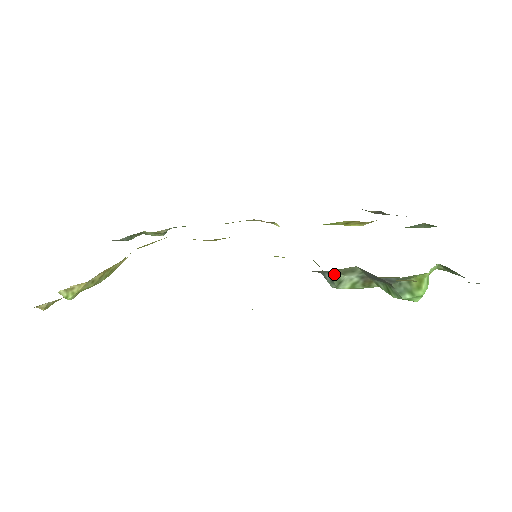
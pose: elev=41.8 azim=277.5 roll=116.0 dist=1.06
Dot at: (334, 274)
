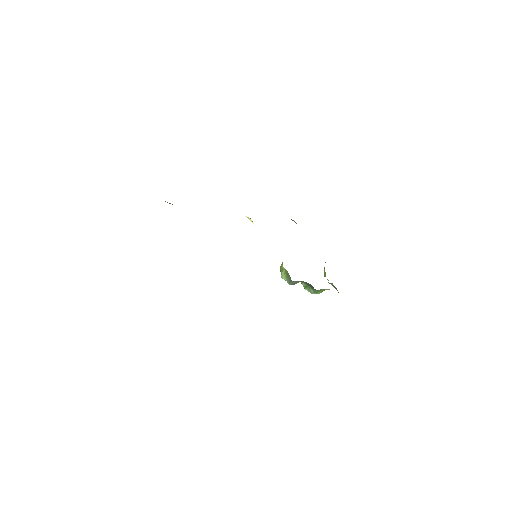
Dot at: (297, 282)
